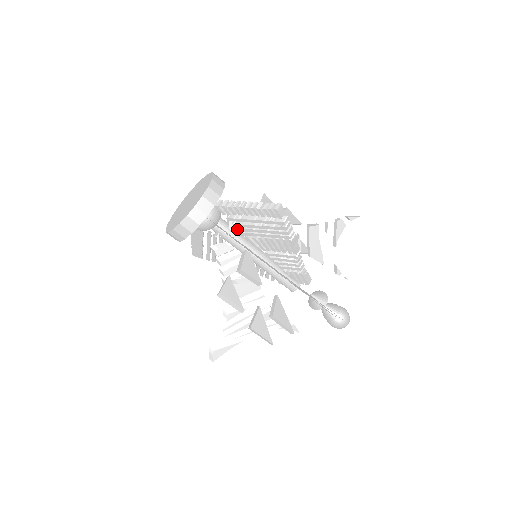
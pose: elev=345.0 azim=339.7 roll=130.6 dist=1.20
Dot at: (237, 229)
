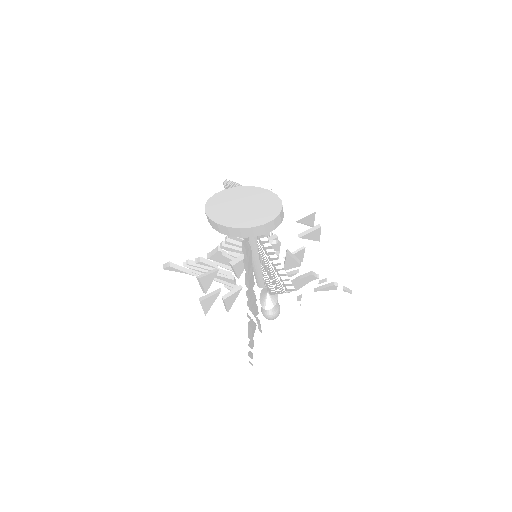
Dot at: (258, 247)
